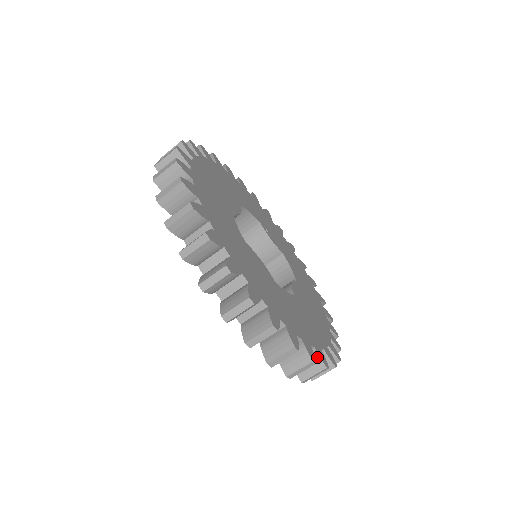
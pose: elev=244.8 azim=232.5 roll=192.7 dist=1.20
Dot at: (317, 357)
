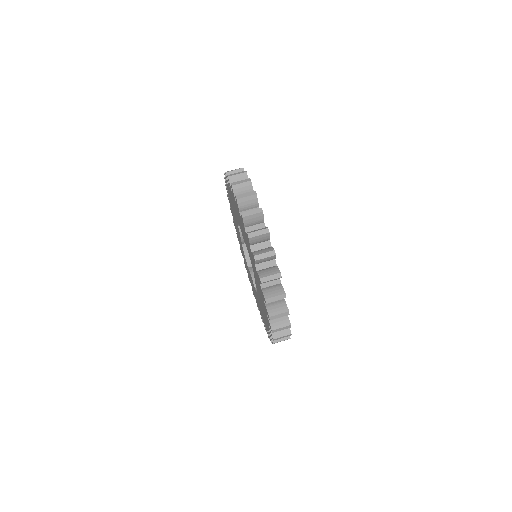
Dot at: (276, 268)
